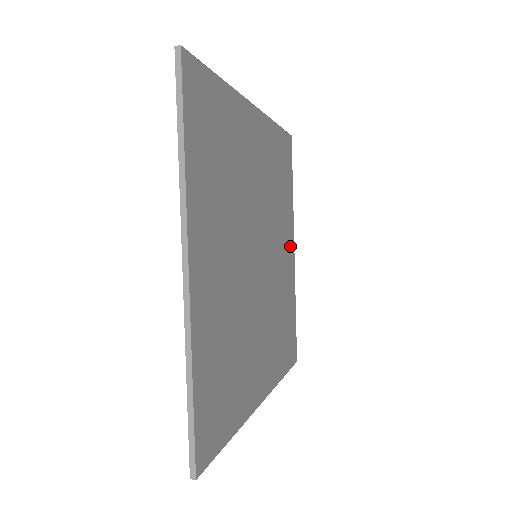
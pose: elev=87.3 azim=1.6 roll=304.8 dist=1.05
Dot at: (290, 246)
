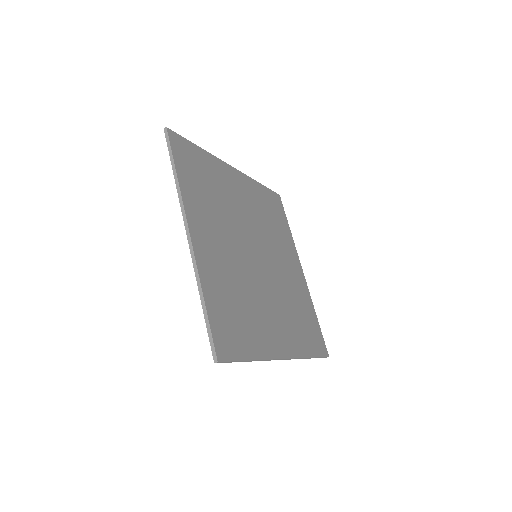
Dot at: (296, 266)
